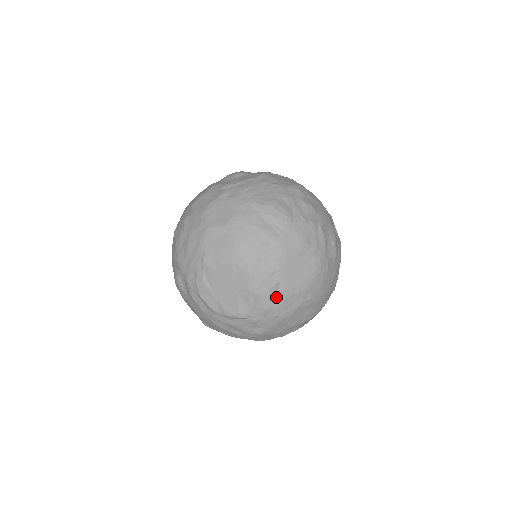
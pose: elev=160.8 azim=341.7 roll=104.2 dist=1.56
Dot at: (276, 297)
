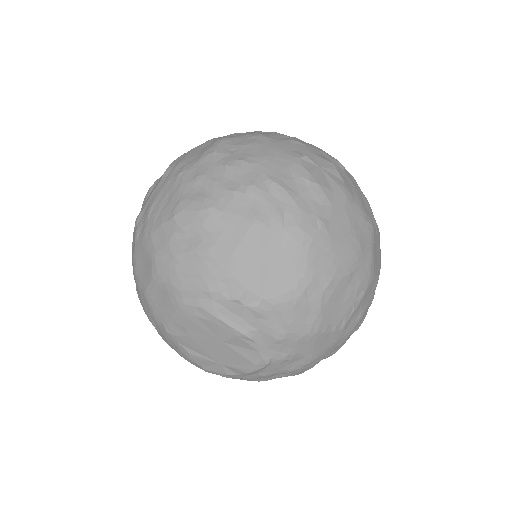
Dot at: (276, 320)
